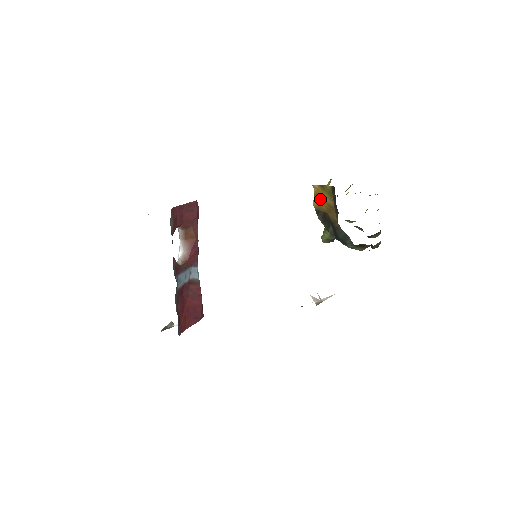
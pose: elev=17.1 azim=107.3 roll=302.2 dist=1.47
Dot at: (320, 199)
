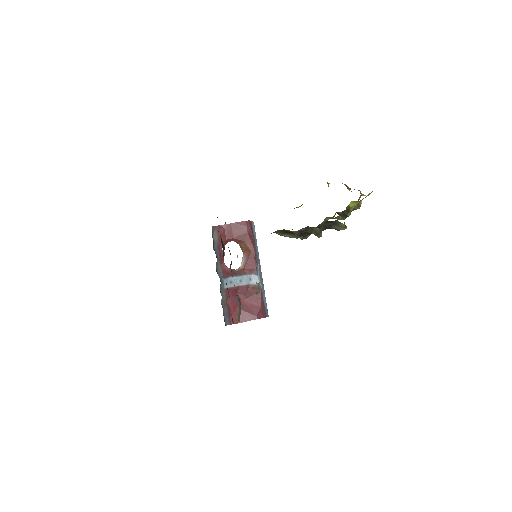
Dot at: occluded
